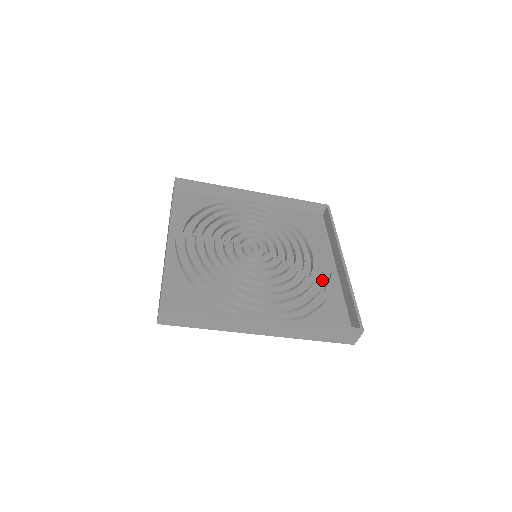
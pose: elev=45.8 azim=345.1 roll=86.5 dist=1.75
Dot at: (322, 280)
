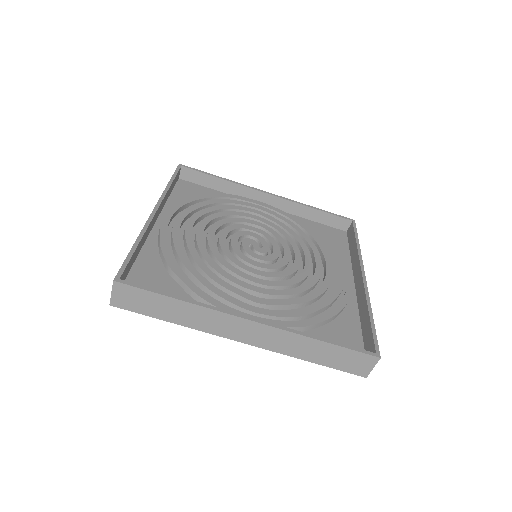
Dot at: (334, 294)
